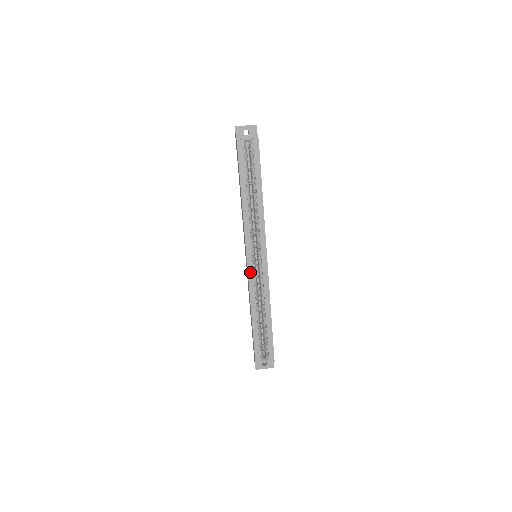
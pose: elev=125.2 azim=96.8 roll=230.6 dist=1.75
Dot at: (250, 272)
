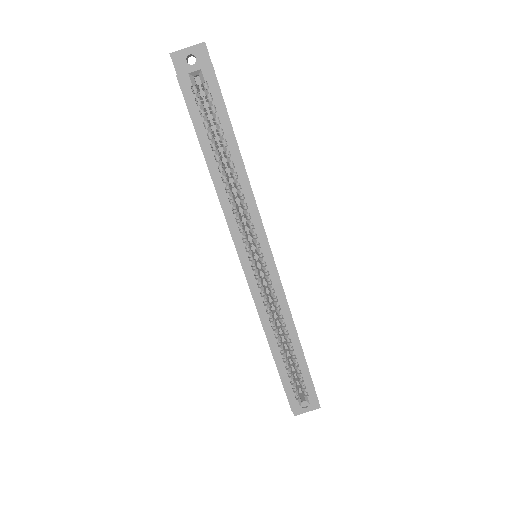
Dot at: (252, 284)
